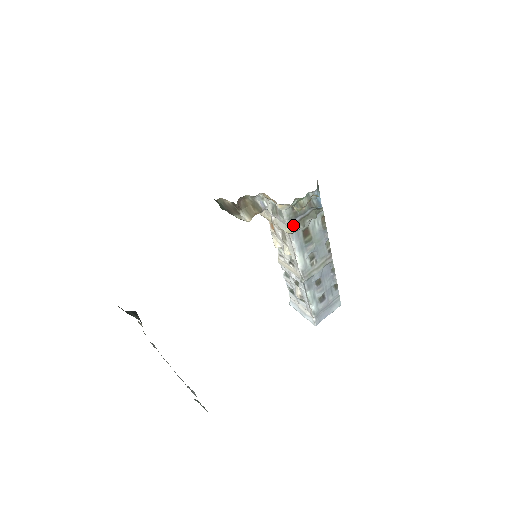
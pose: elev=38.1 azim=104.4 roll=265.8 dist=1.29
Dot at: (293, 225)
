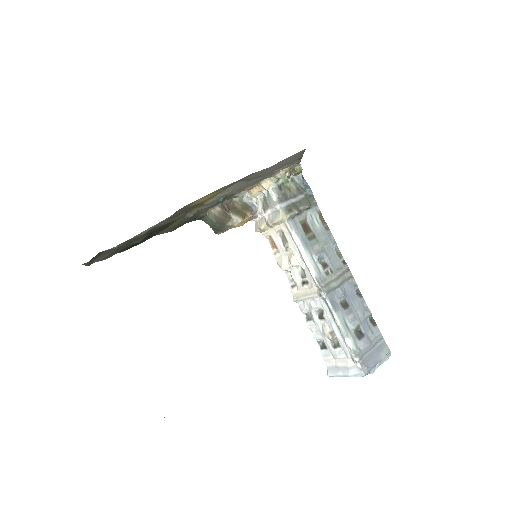
Dot at: (286, 208)
